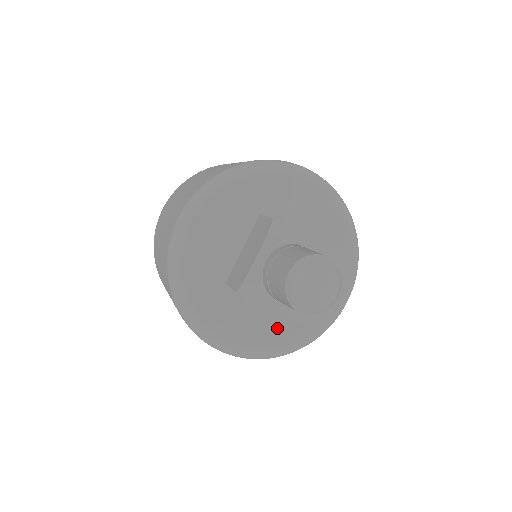
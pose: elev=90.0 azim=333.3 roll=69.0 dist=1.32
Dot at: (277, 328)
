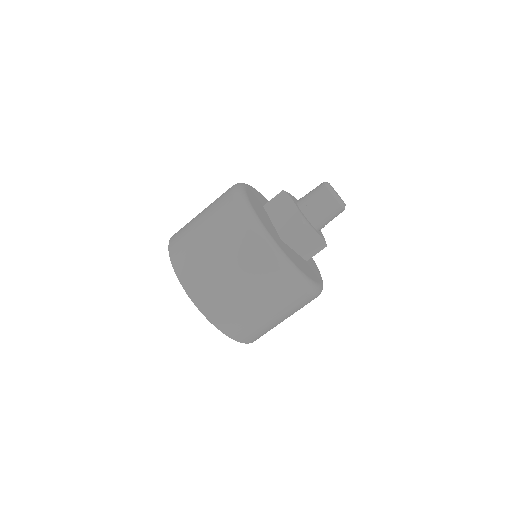
Dot at: (311, 270)
